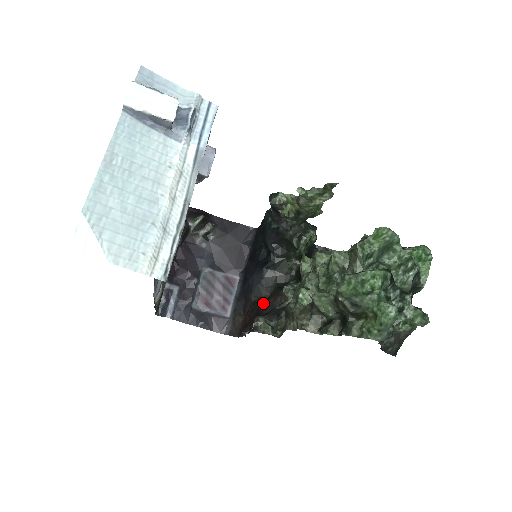
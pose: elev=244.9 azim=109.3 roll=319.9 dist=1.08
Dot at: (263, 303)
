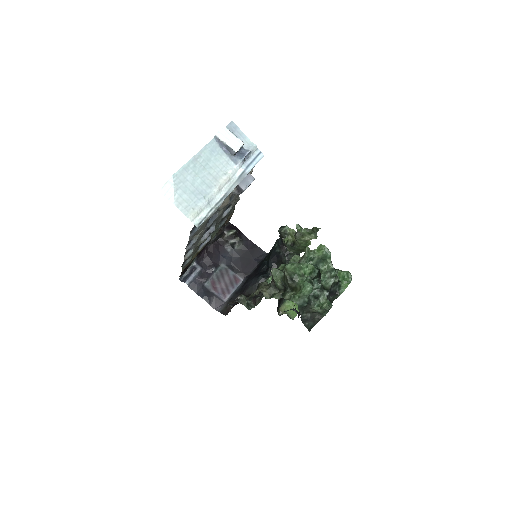
Dot at: occluded
